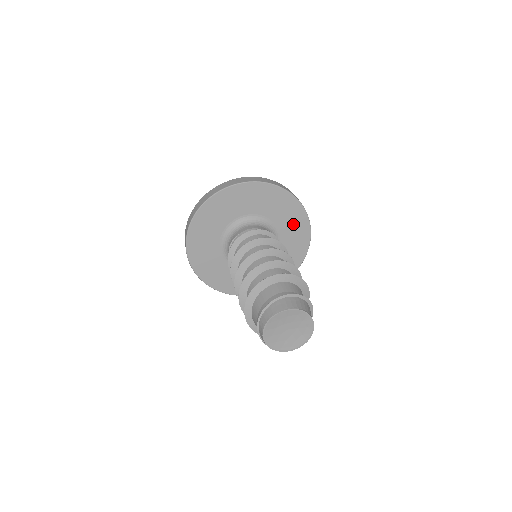
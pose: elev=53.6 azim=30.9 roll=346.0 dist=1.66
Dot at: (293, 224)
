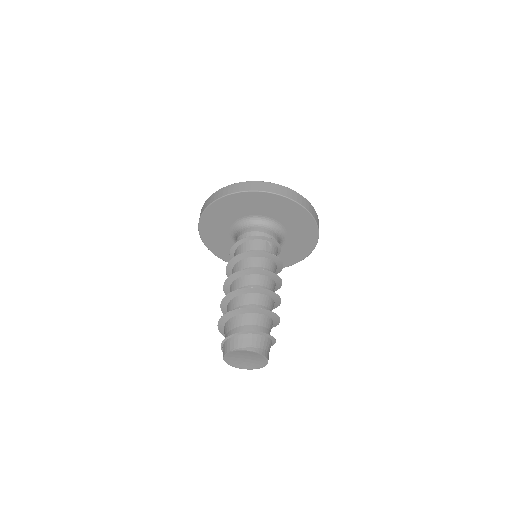
Dot at: (275, 207)
